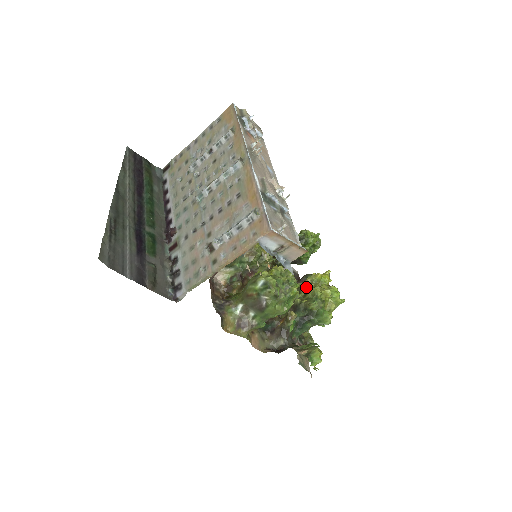
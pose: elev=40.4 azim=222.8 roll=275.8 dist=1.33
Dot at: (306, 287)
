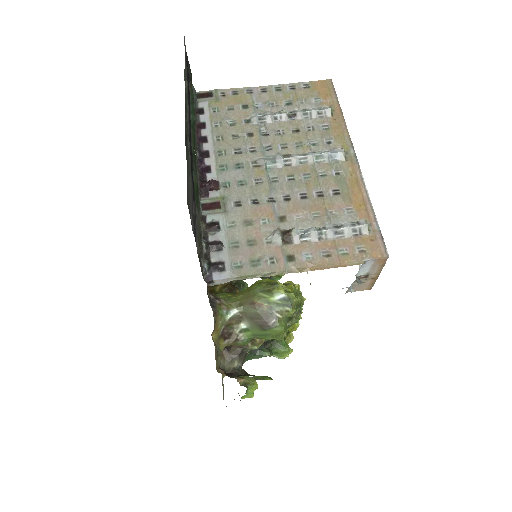
Dot at: occluded
